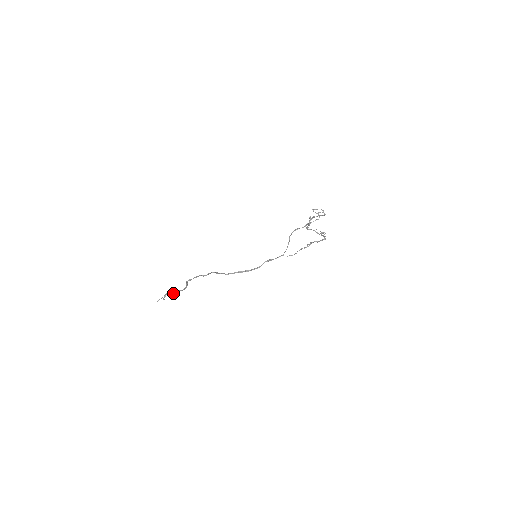
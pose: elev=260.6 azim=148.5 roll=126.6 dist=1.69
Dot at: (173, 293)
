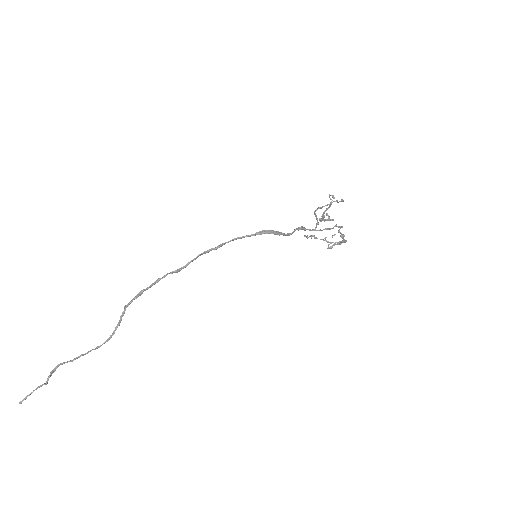
Dot at: (77, 357)
